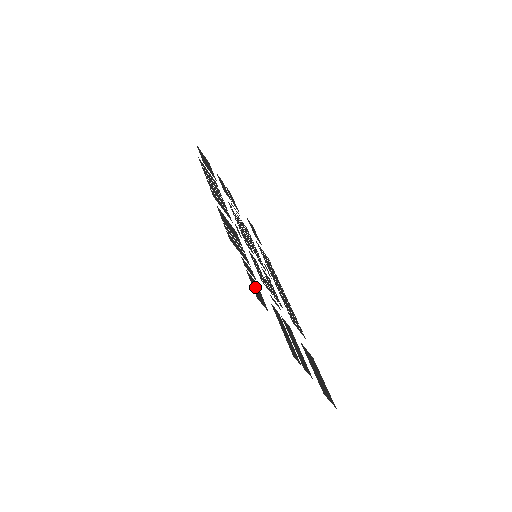
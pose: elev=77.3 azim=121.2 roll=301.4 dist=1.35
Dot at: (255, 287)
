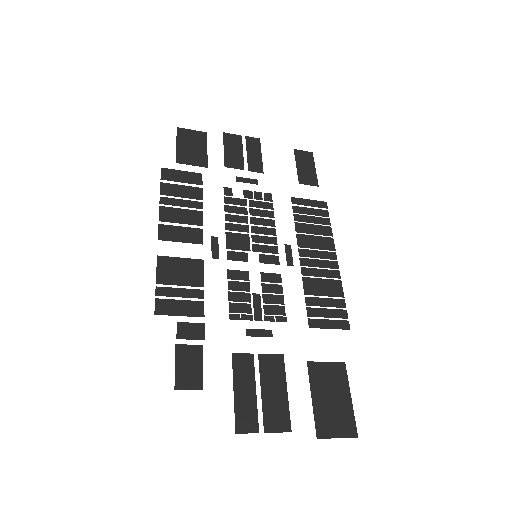
Dot at: (186, 364)
